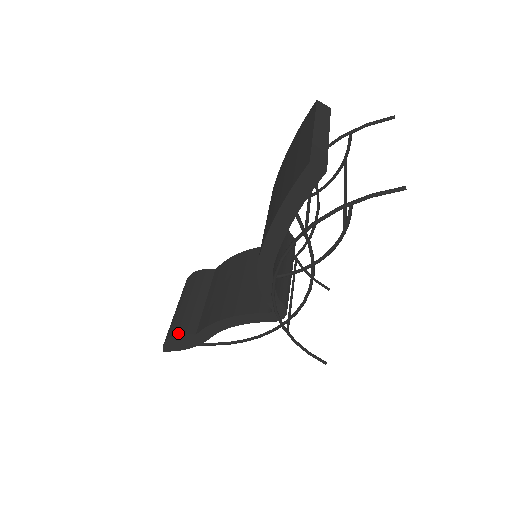
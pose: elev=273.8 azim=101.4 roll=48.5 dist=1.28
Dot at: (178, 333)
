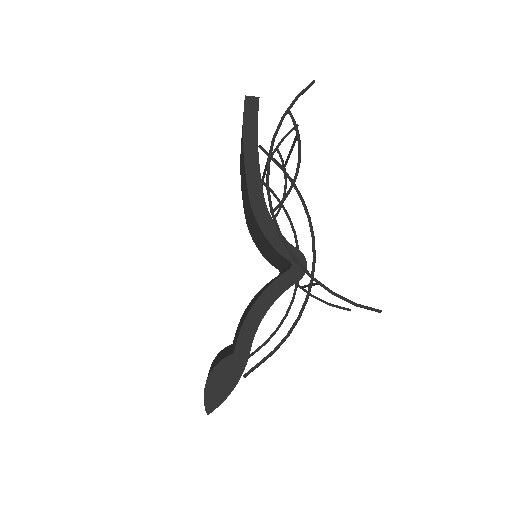
Dot at: (214, 366)
